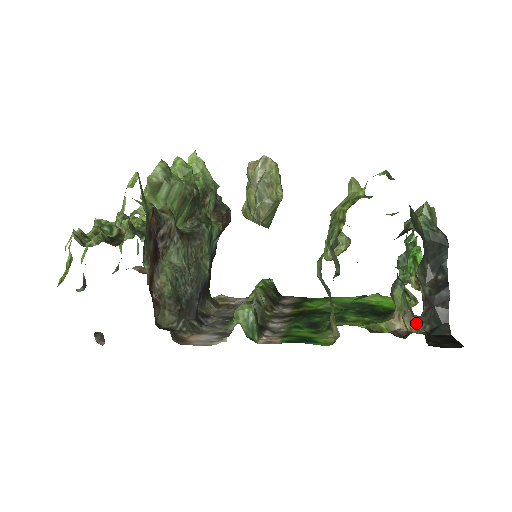
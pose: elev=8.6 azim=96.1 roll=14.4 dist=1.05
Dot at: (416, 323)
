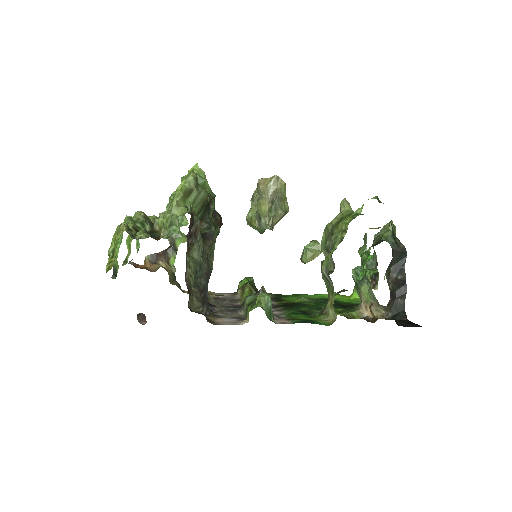
Dot at: (381, 311)
